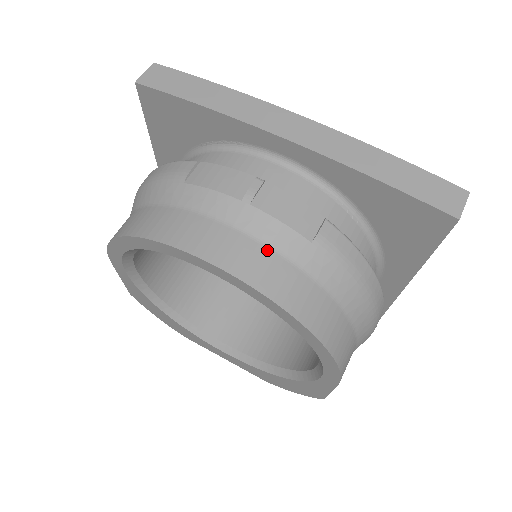
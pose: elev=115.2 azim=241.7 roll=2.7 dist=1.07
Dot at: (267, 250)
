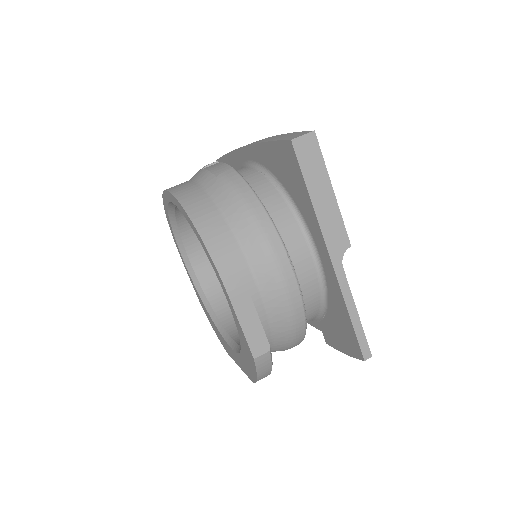
Dot at: (194, 183)
